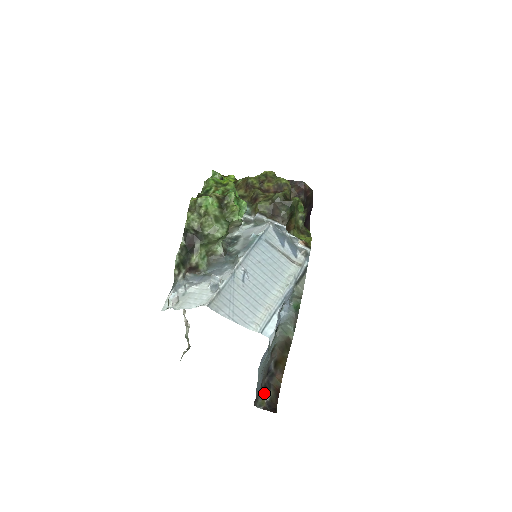
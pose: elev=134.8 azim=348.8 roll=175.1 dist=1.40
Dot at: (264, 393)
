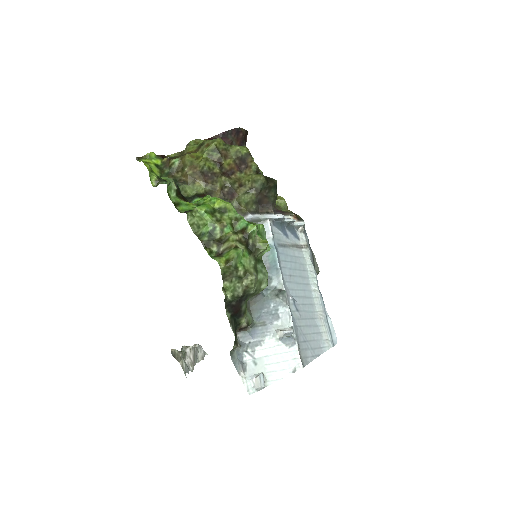
Dot at: occluded
